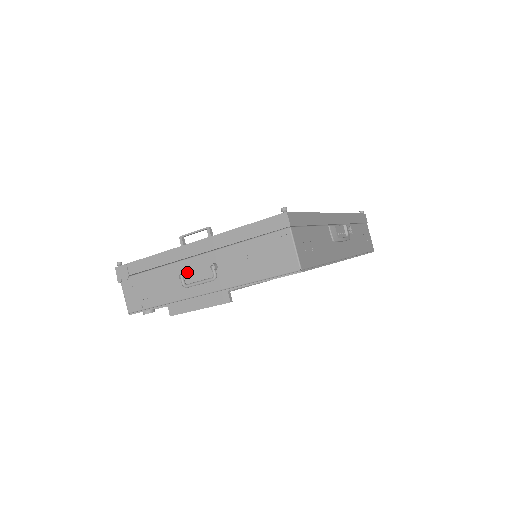
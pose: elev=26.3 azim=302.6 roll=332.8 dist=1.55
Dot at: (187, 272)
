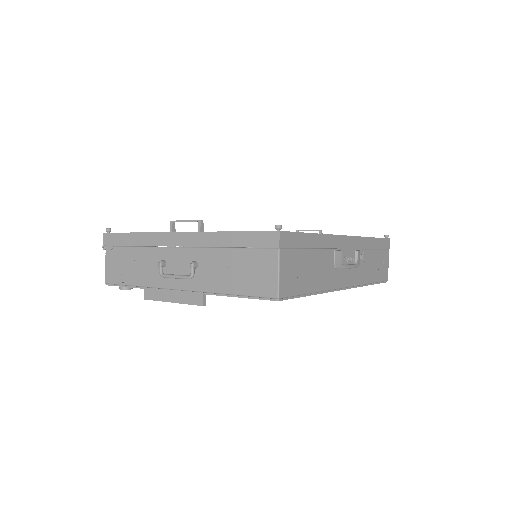
Dot at: (168, 261)
